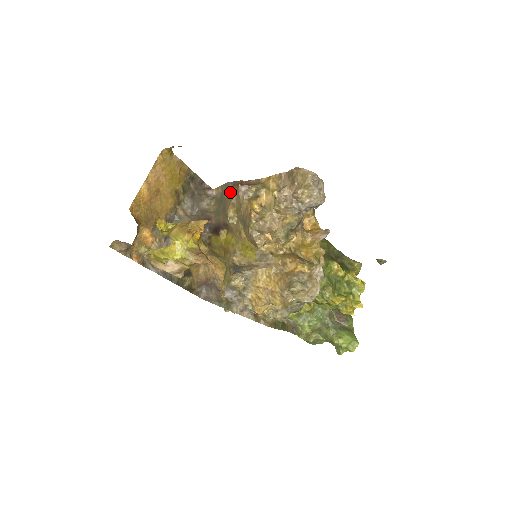
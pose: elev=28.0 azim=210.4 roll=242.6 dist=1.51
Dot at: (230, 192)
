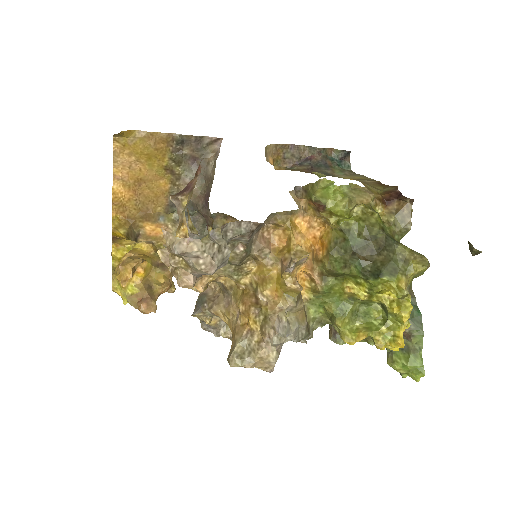
Dot at: occluded
